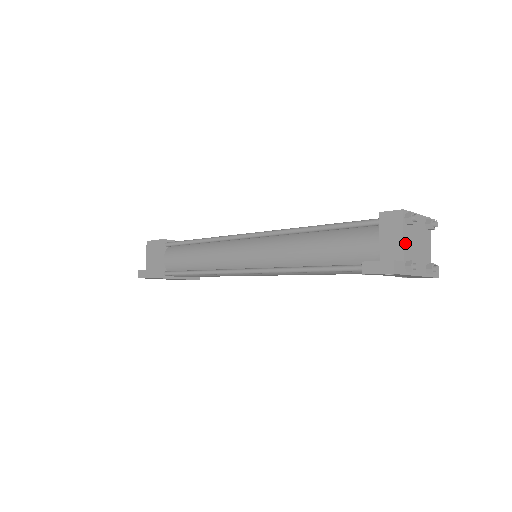
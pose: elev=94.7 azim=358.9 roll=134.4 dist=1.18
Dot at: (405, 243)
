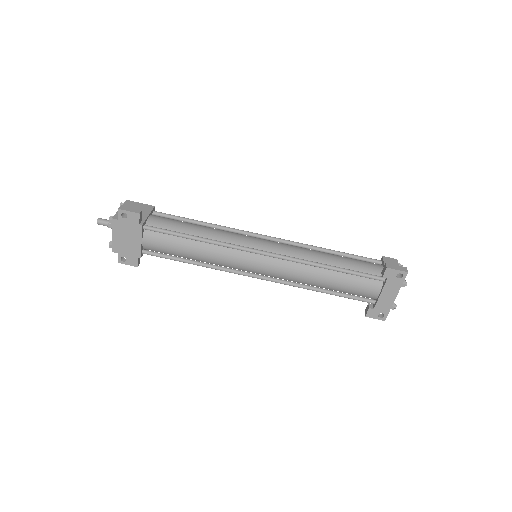
Dot at: occluded
